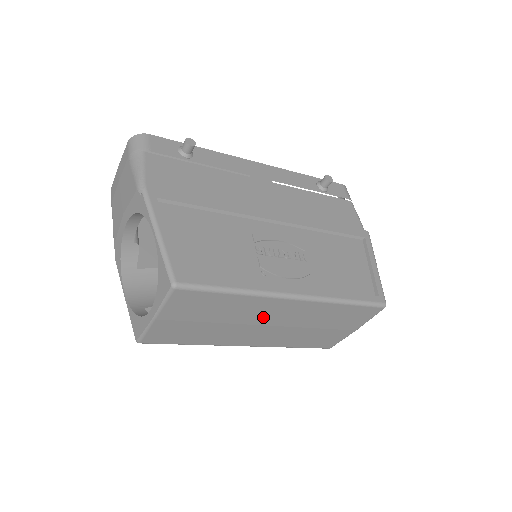
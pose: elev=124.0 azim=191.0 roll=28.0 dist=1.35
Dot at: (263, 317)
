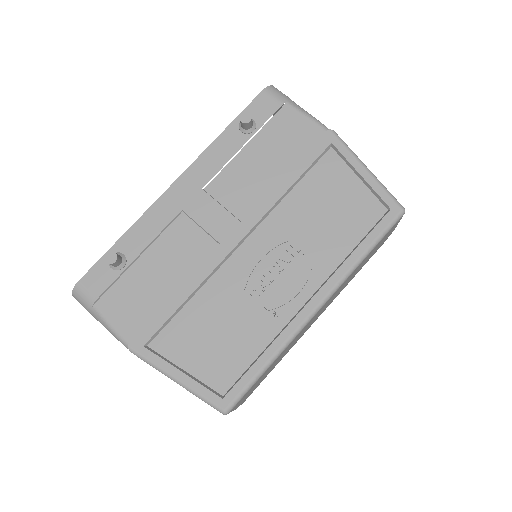
Dot at: (308, 326)
